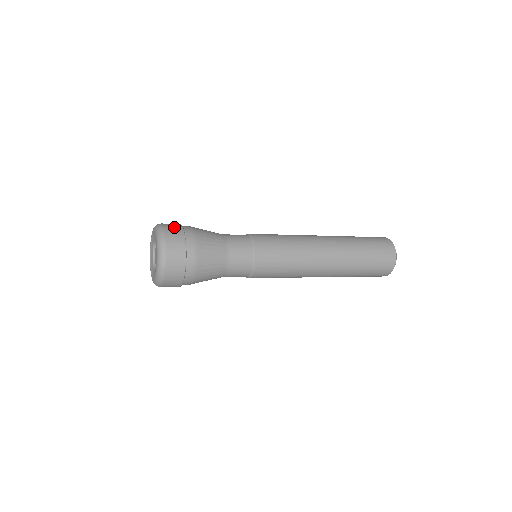
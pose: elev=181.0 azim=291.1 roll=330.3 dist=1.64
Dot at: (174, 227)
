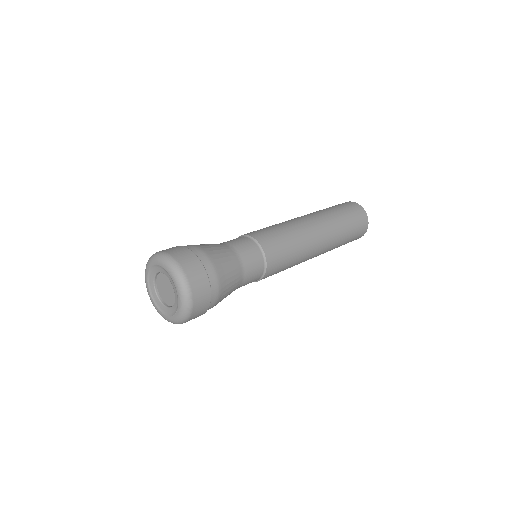
Dot at: (187, 256)
